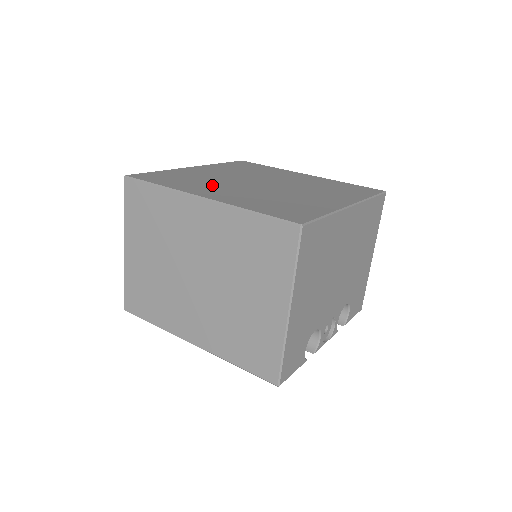
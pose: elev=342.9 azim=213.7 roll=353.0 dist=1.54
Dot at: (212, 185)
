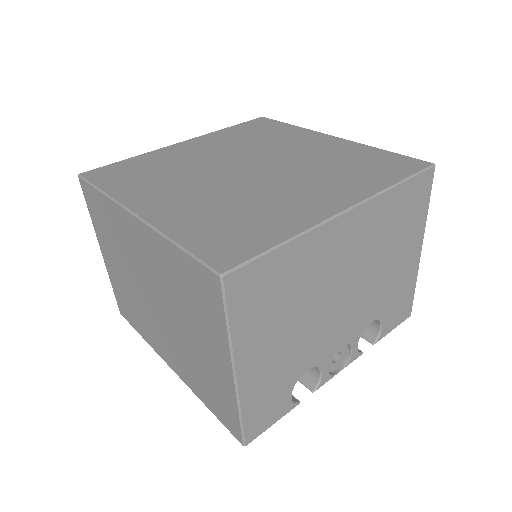
Dot at: (171, 182)
